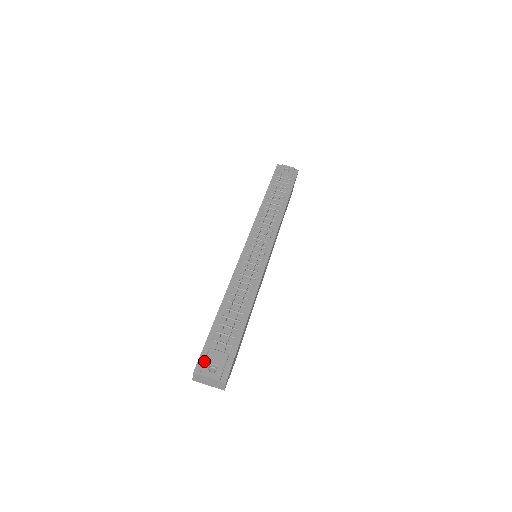
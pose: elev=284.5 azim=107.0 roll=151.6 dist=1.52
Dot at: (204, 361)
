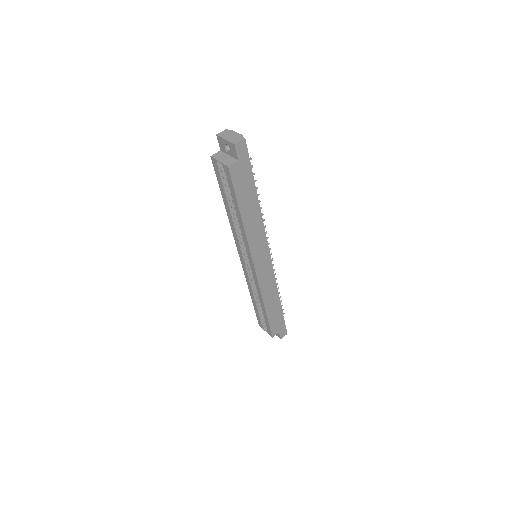
Dot at: occluded
